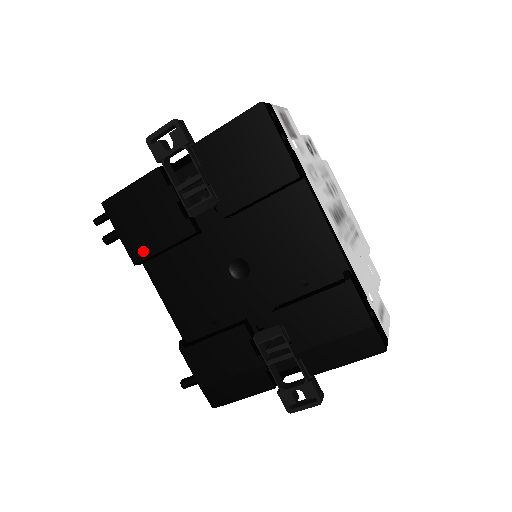
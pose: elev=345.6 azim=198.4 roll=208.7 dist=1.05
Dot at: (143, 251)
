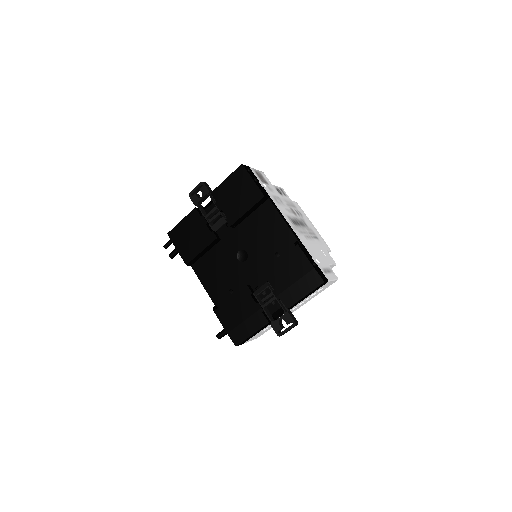
Dot at: (190, 255)
